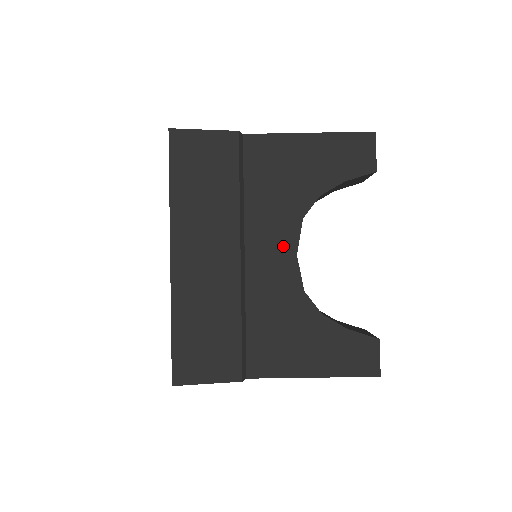
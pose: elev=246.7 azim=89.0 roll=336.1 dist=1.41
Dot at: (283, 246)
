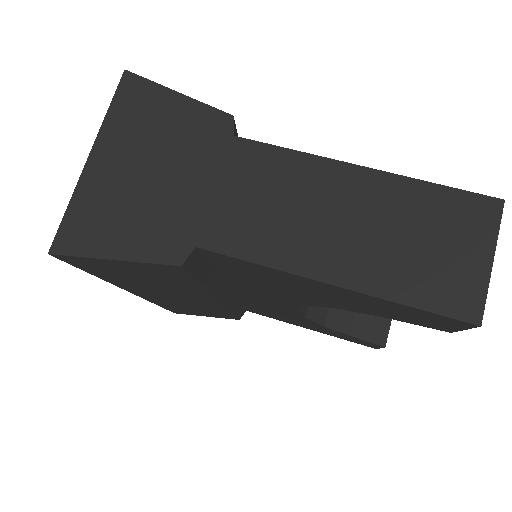
Dot at: occluded
